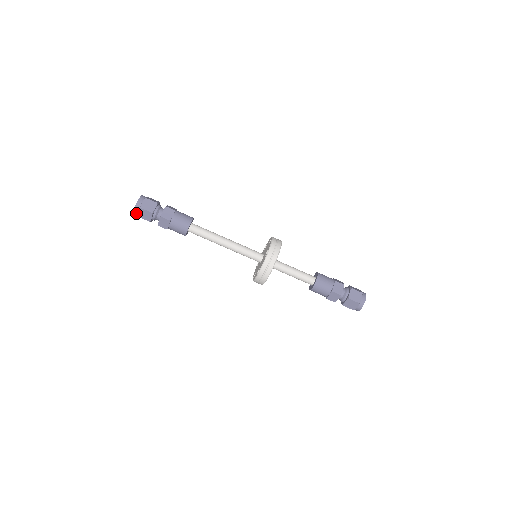
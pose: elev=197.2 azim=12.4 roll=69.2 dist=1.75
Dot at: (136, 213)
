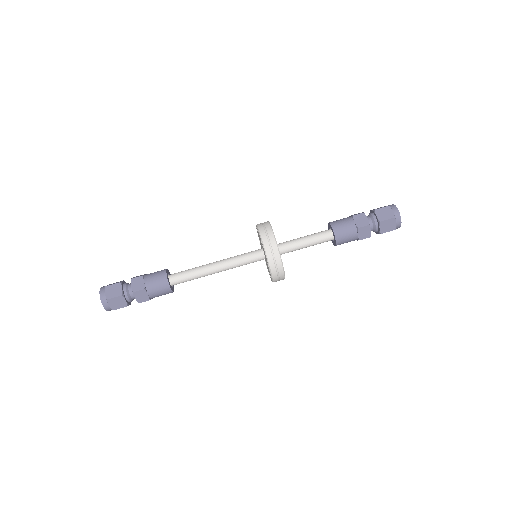
Dot at: (108, 308)
